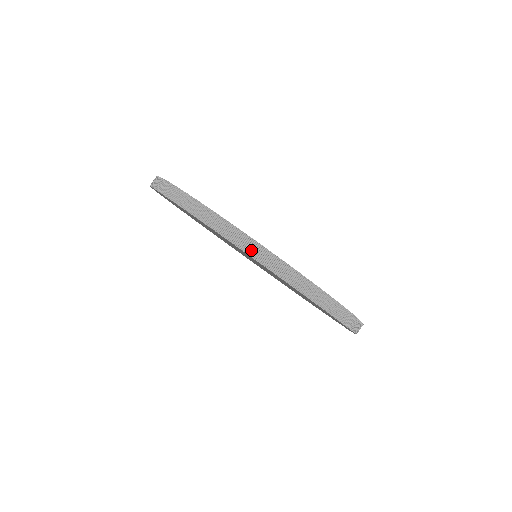
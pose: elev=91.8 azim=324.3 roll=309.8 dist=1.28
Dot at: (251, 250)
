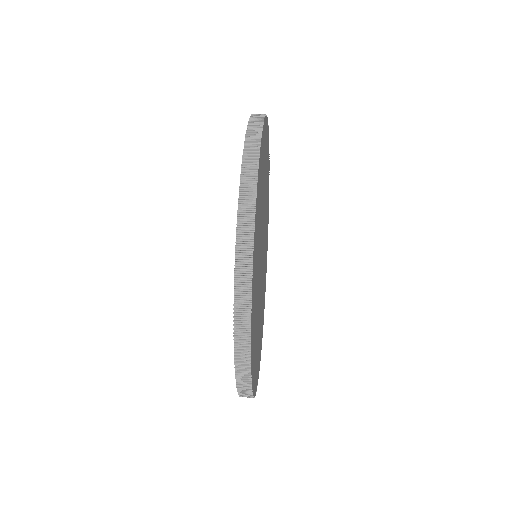
Dot at: occluded
